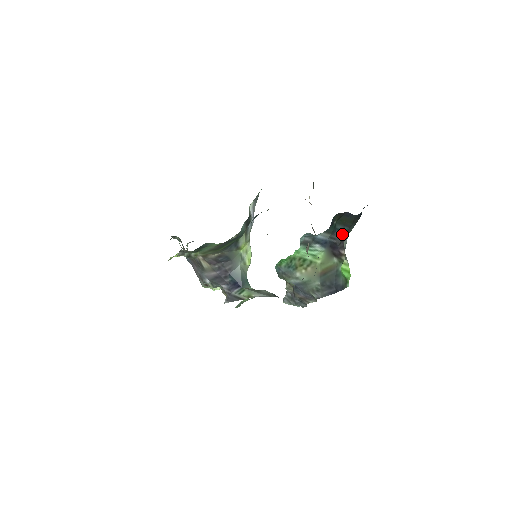
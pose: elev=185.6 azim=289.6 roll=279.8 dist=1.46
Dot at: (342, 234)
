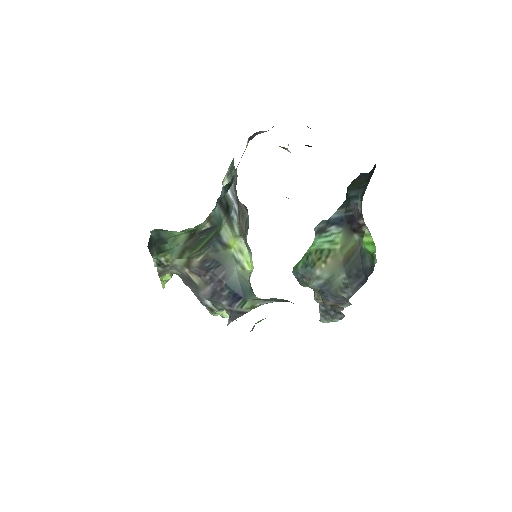
Dot at: occluded
